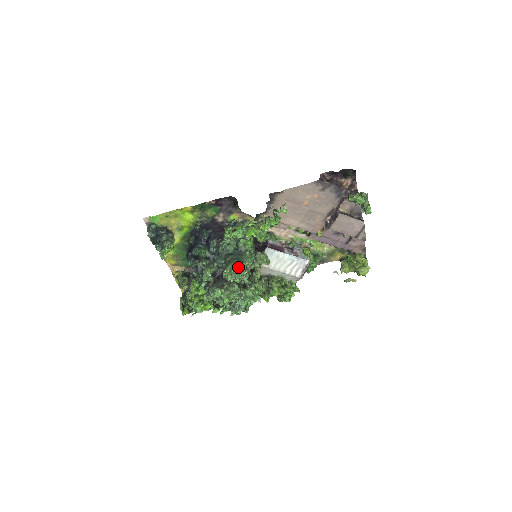
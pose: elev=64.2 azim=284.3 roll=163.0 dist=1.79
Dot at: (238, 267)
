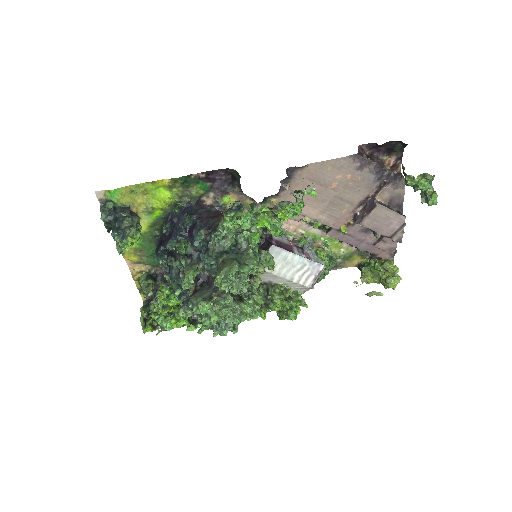
Dot at: (238, 272)
